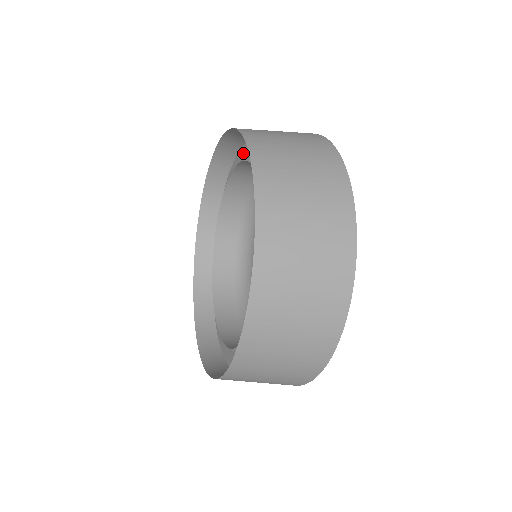
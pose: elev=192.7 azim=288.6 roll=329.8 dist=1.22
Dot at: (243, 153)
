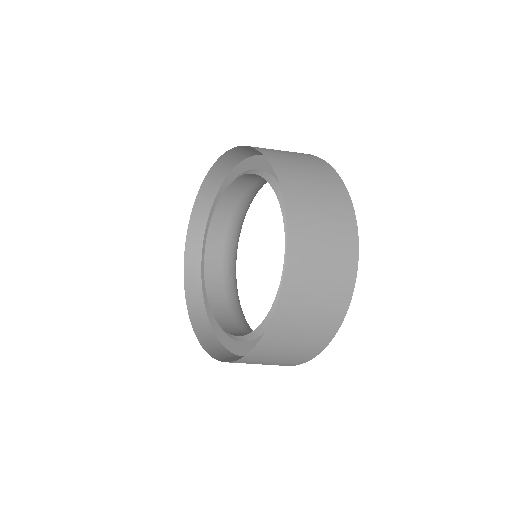
Dot at: (214, 208)
